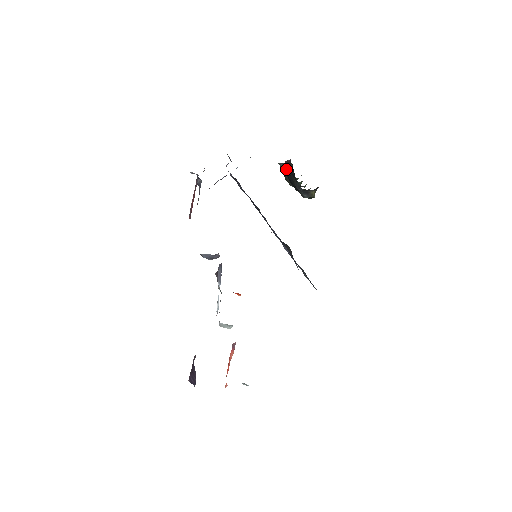
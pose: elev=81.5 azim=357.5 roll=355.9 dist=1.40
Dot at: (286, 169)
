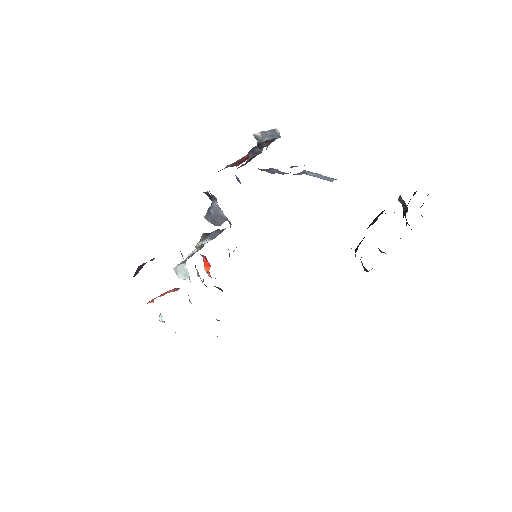
Dot at: (374, 219)
